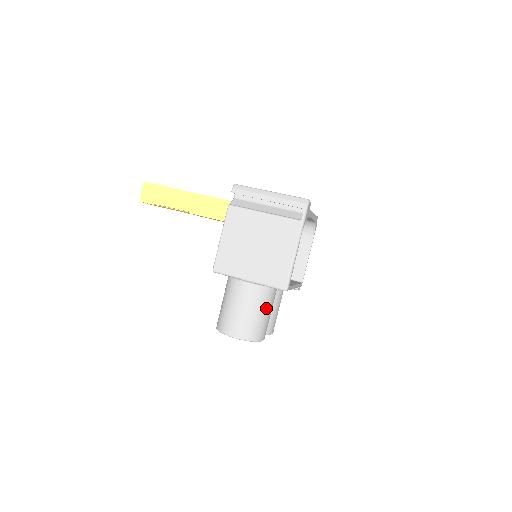
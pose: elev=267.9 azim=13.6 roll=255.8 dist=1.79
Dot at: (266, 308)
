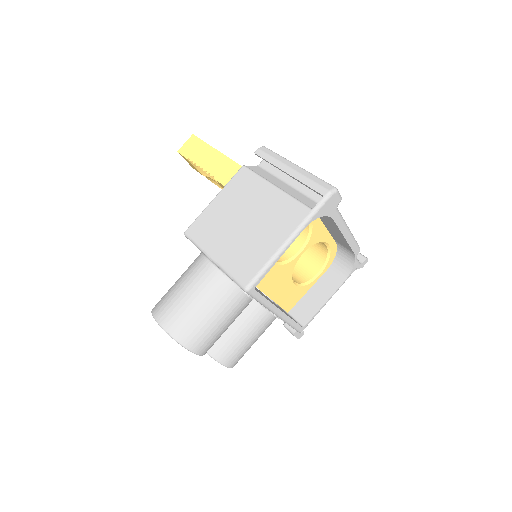
Dot at: (218, 309)
